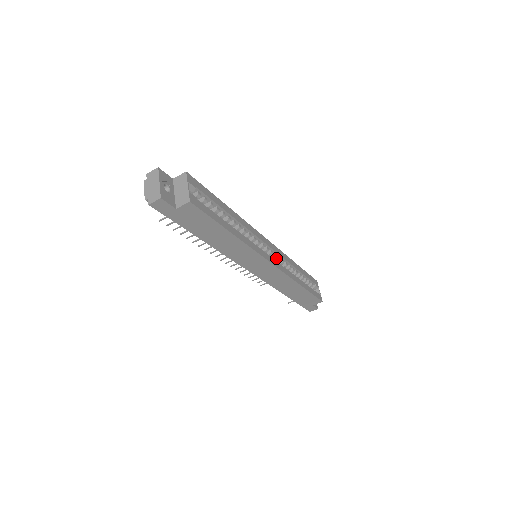
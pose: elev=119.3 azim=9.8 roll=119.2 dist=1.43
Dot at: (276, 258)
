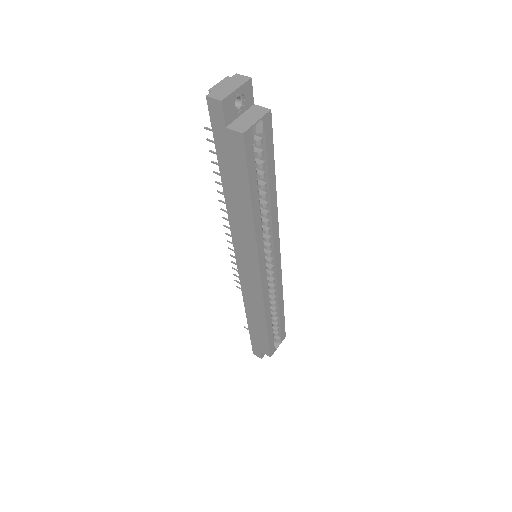
Dot at: (271, 278)
